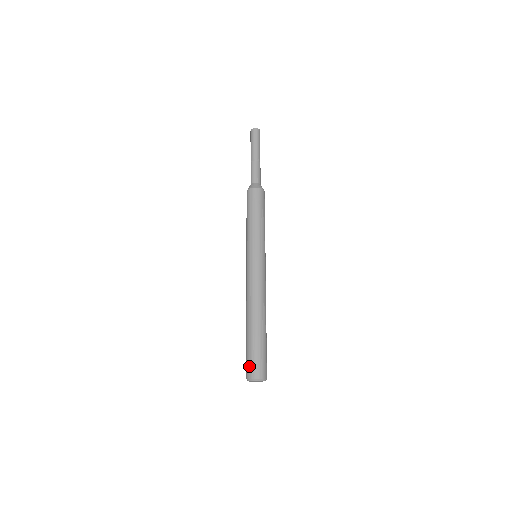
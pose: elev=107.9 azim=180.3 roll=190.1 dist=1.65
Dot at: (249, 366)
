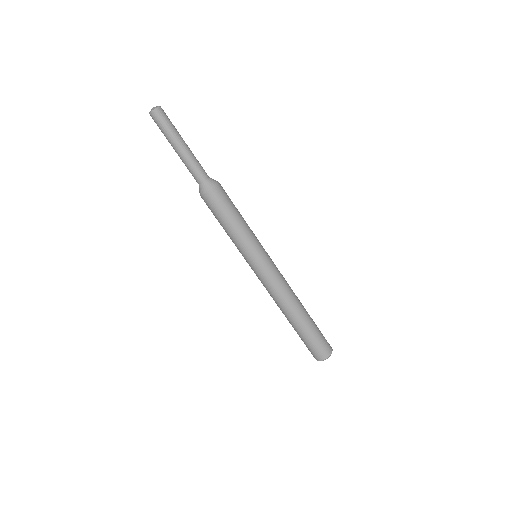
Dot at: (318, 352)
